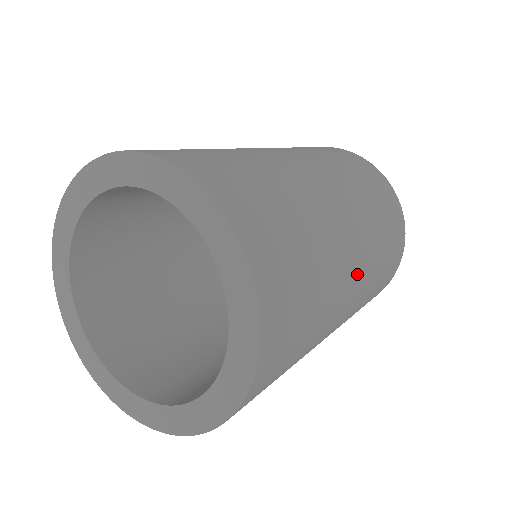
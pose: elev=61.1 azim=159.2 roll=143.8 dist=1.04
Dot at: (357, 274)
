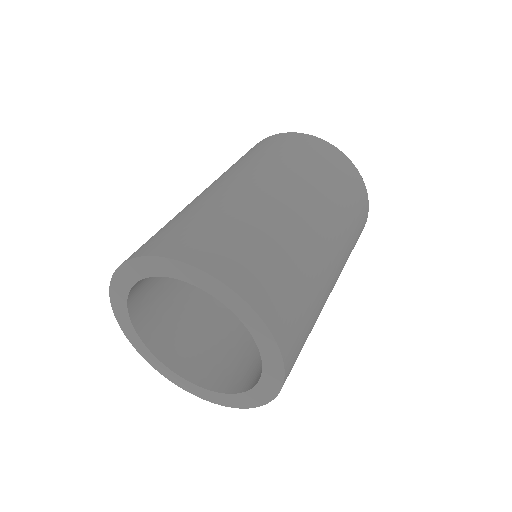
Dot at: (332, 248)
